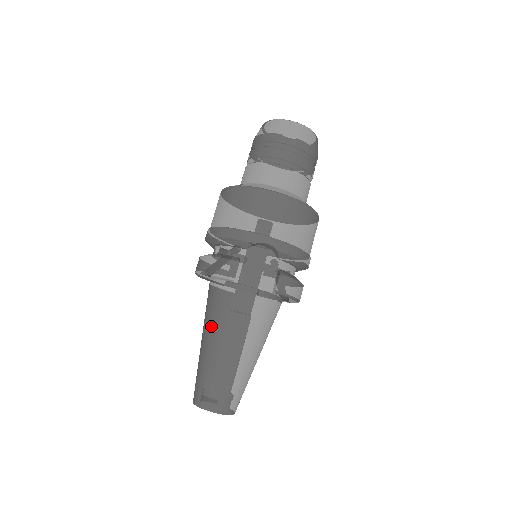
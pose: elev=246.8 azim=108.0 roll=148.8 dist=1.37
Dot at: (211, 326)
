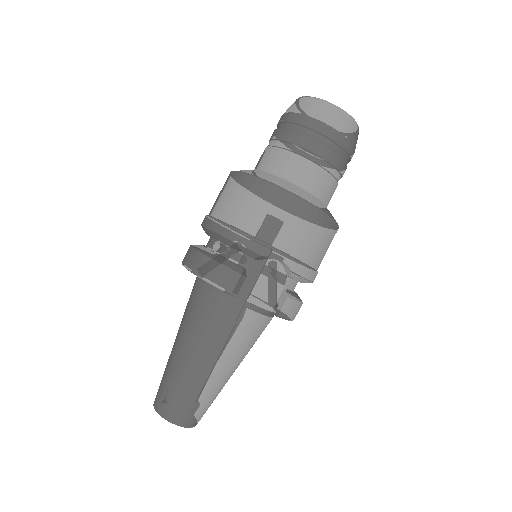
Dot at: (193, 334)
